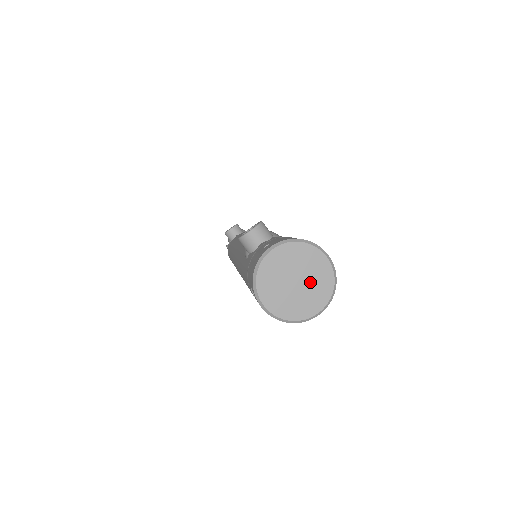
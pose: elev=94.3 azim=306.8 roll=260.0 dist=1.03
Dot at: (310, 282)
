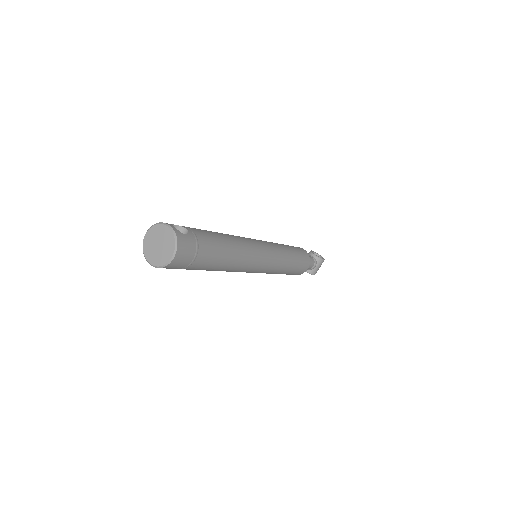
Dot at: (164, 243)
